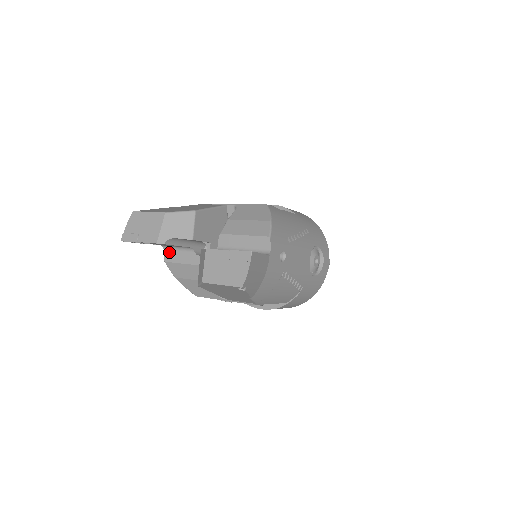
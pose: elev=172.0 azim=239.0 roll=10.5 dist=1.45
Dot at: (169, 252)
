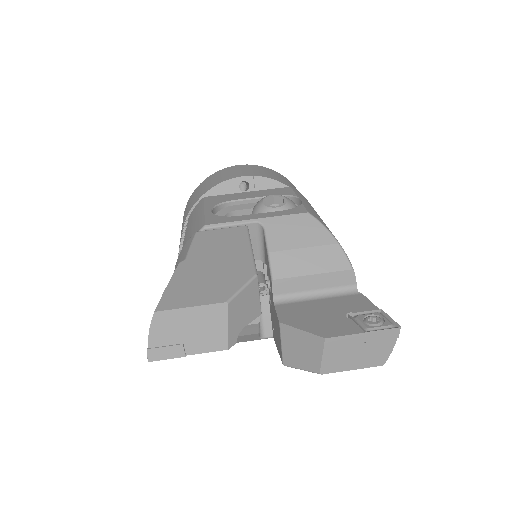
Dot at: occluded
